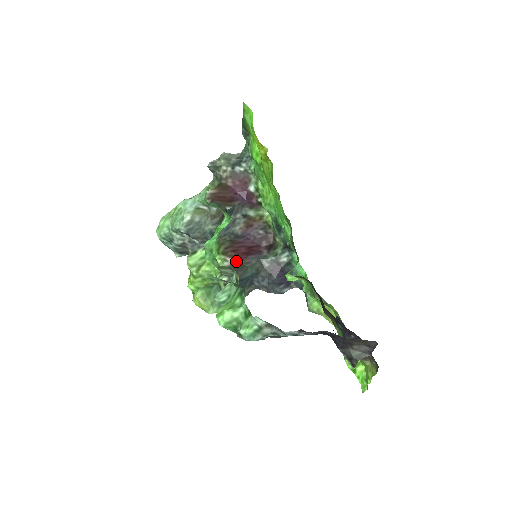
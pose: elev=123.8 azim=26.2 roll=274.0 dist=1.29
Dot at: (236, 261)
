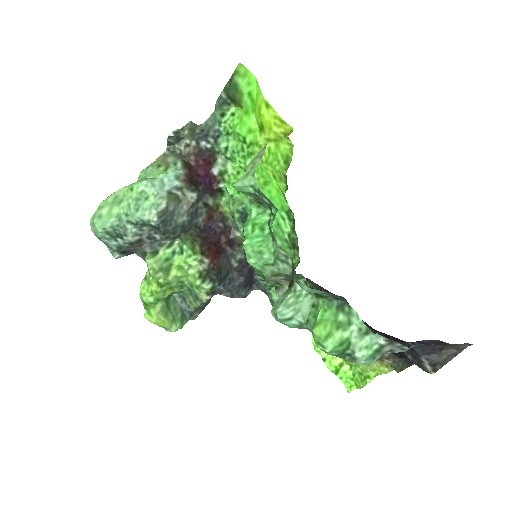
Dot at: (212, 262)
